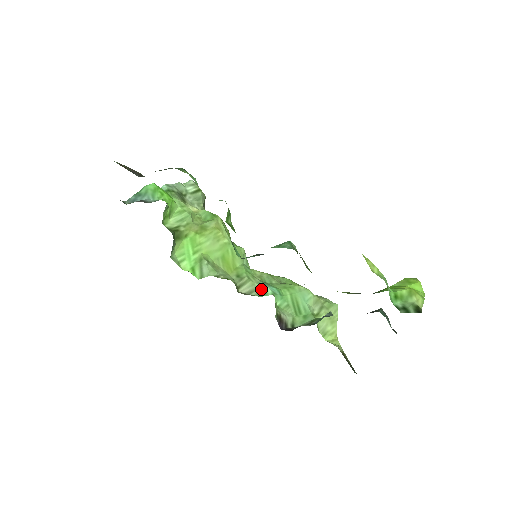
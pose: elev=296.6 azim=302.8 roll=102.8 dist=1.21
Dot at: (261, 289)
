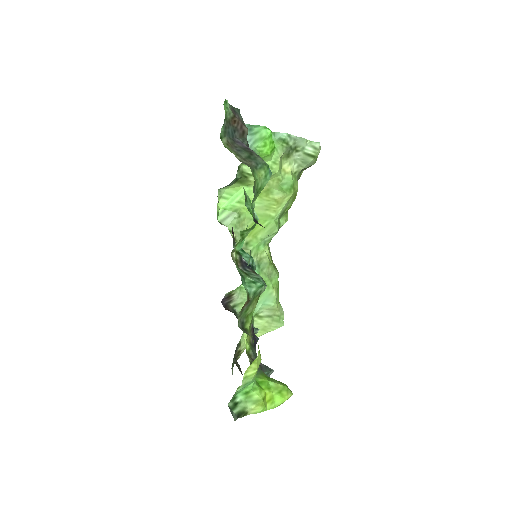
Dot at: occluded
